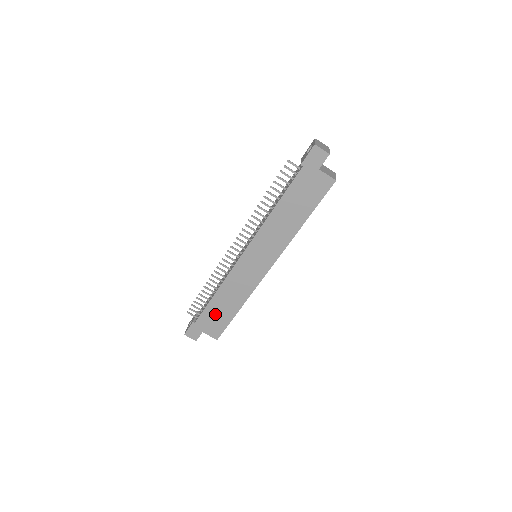
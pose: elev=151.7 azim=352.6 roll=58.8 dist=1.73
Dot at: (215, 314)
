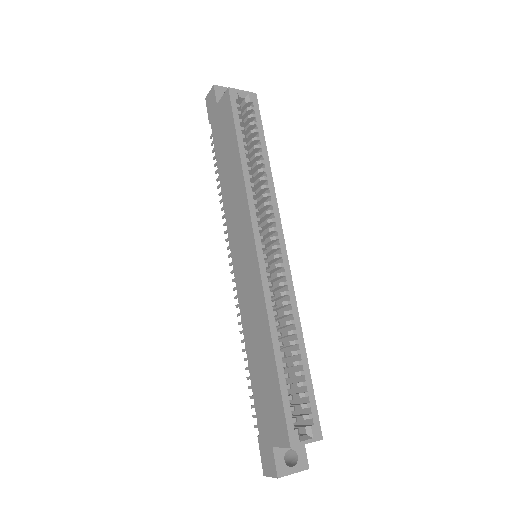
Dot at: (263, 391)
